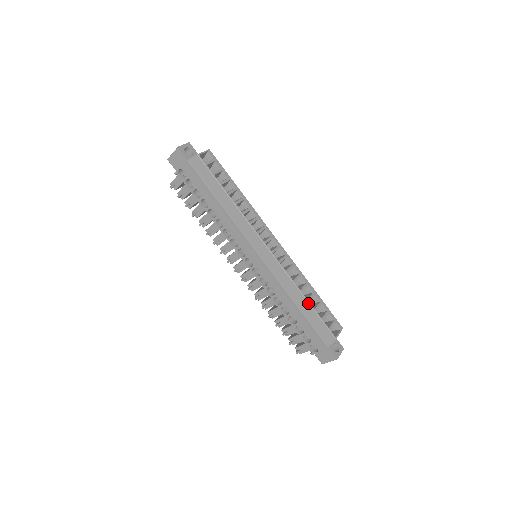
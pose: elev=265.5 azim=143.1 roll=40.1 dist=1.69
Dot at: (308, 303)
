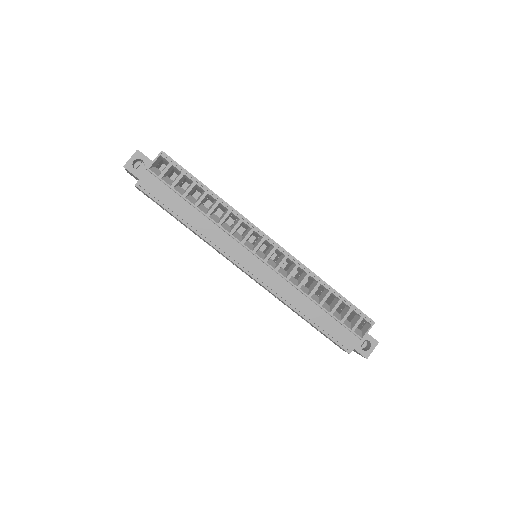
Dot at: (320, 308)
